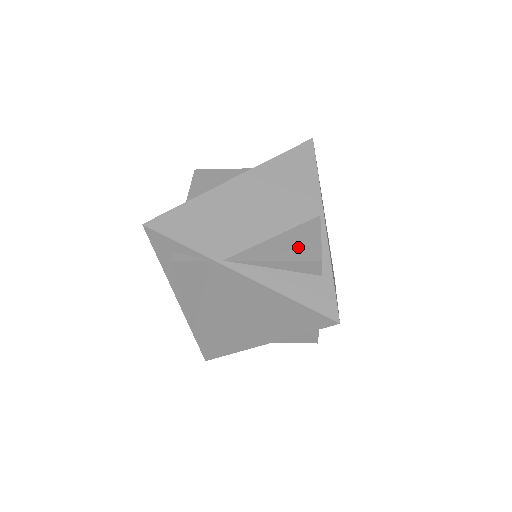
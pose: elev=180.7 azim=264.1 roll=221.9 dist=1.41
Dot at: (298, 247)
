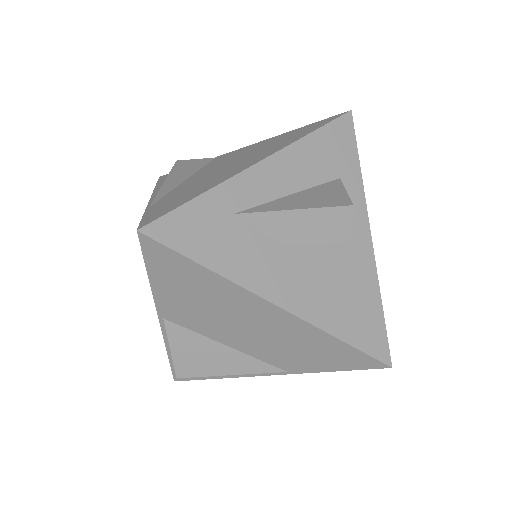
Dot at: occluded
